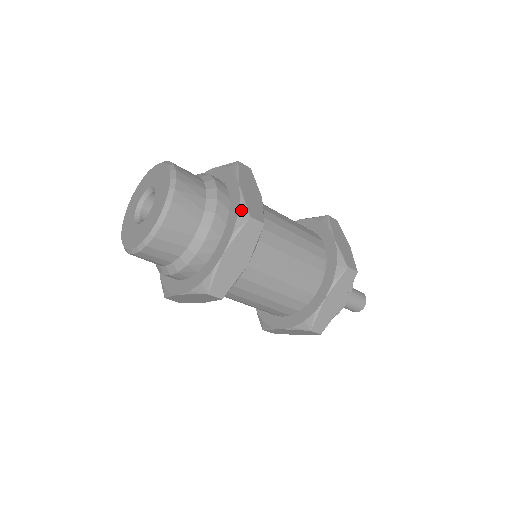
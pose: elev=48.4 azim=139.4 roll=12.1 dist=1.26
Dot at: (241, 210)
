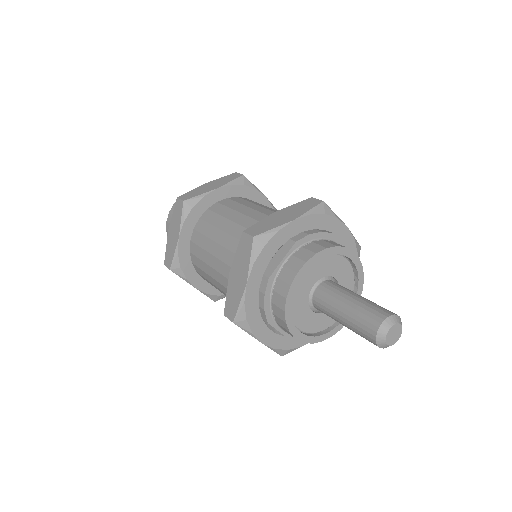
Dot at: occluded
